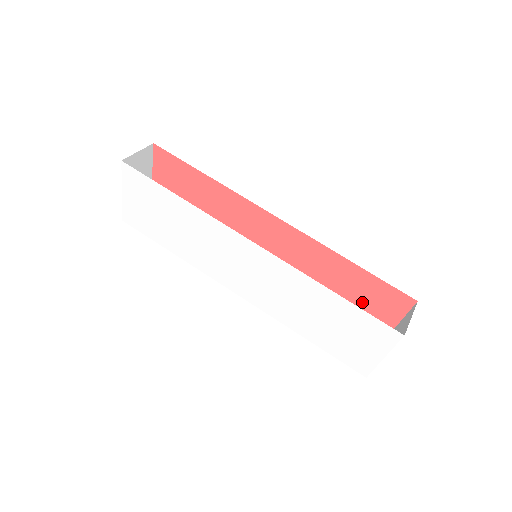
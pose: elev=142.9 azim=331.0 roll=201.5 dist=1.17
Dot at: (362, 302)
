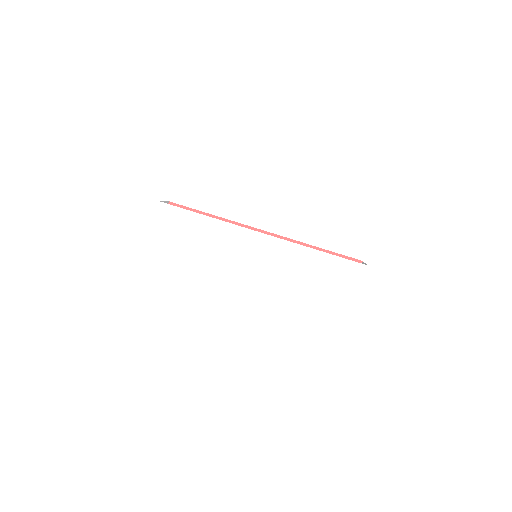
Dot at: occluded
